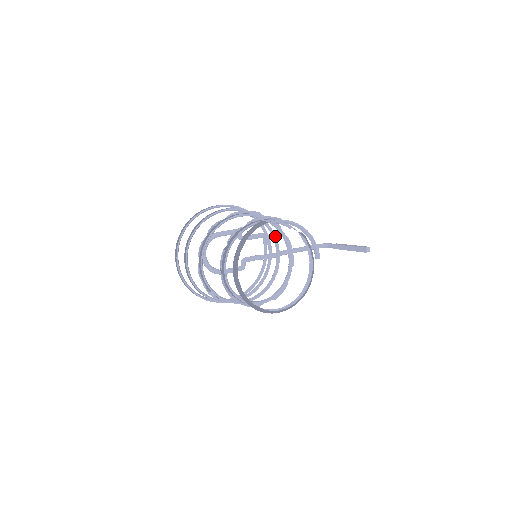
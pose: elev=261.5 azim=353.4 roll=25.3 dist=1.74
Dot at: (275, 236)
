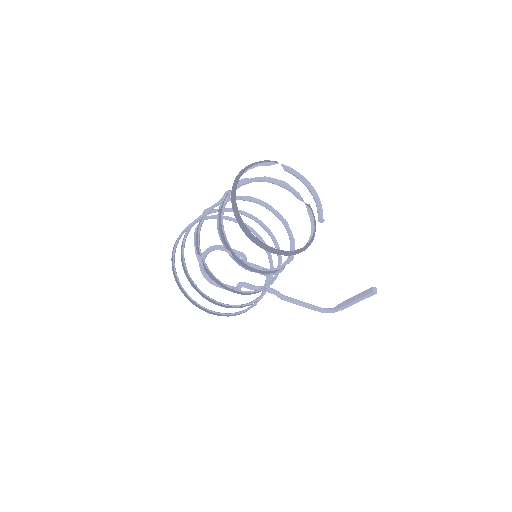
Dot at: occluded
